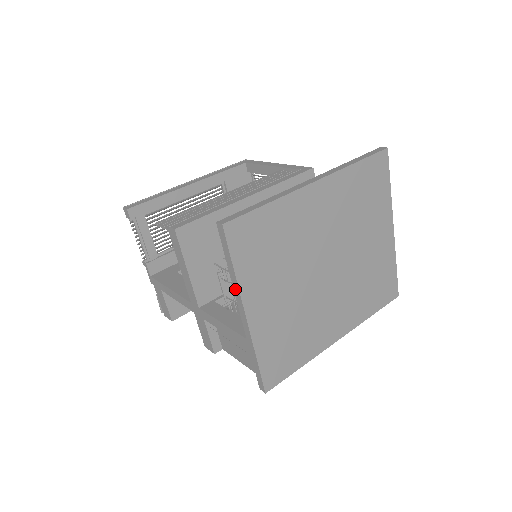
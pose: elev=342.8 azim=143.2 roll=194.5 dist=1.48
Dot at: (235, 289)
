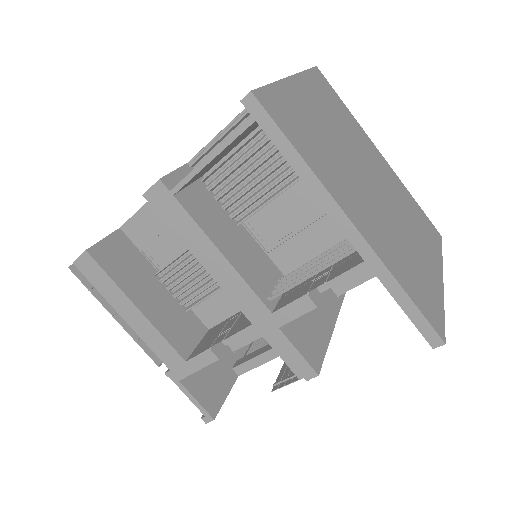
Dot at: occluded
